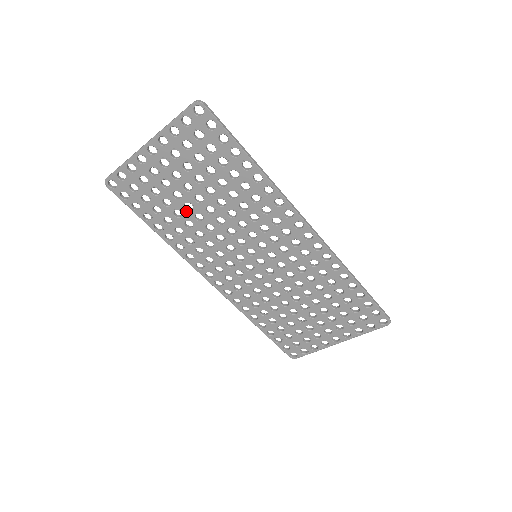
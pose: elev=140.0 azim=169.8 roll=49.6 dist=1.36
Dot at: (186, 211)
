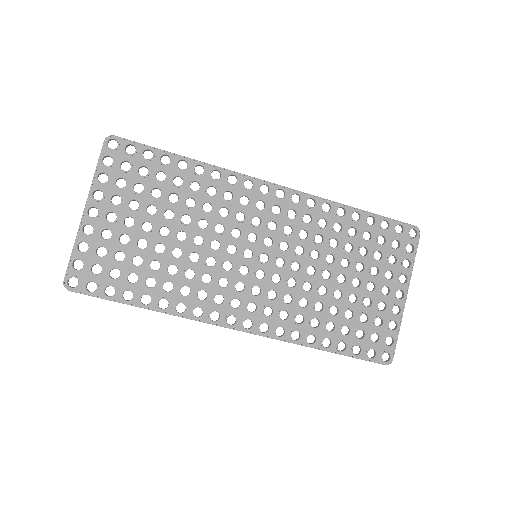
Dot at: (161, 256)
